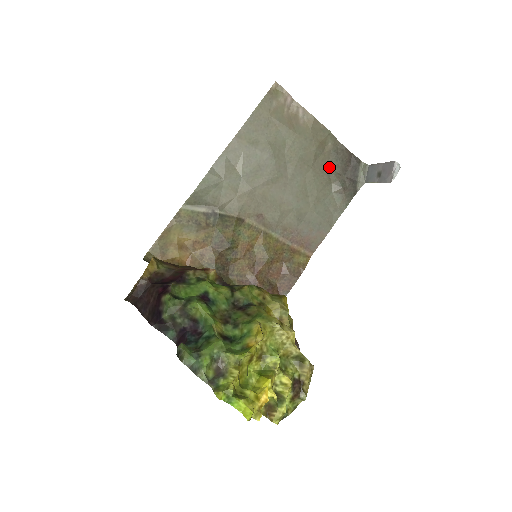
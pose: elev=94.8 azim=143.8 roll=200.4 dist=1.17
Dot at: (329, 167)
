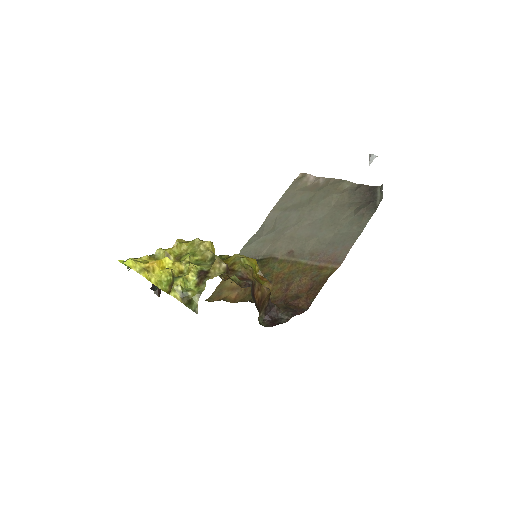
Dot at: (349, 202)
